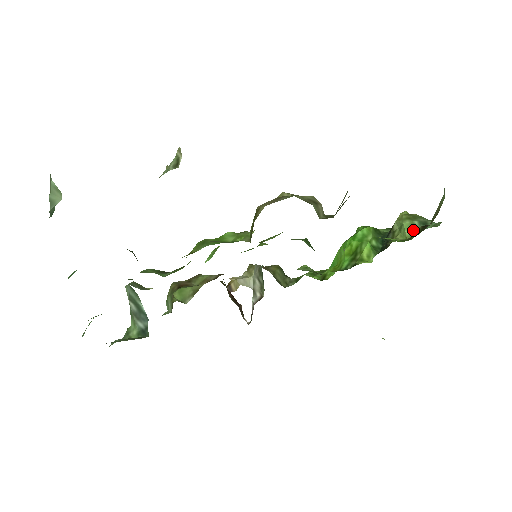
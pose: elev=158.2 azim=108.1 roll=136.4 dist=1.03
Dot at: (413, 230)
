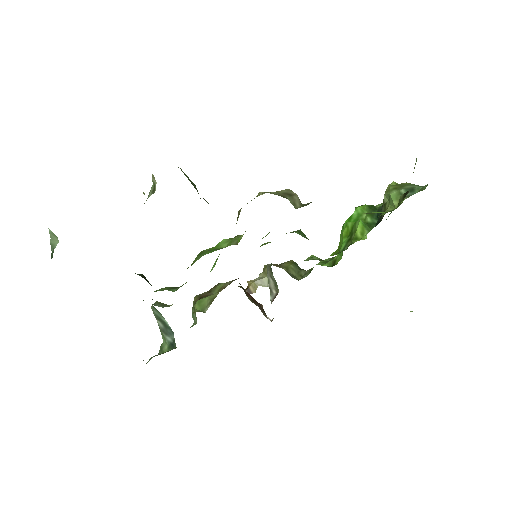
Dot at: occluded
